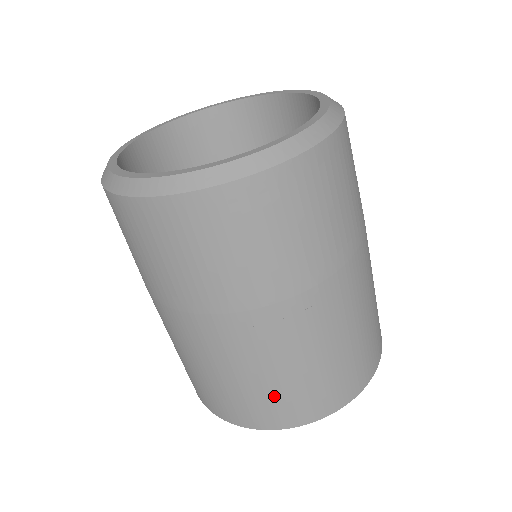
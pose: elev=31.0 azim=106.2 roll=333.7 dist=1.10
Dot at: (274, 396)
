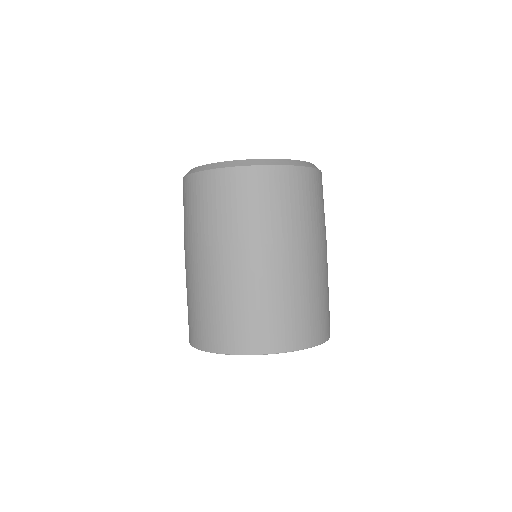
Dot at: (266, 319)
